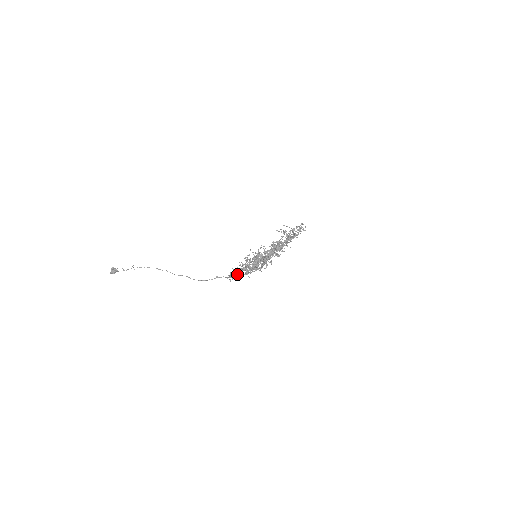
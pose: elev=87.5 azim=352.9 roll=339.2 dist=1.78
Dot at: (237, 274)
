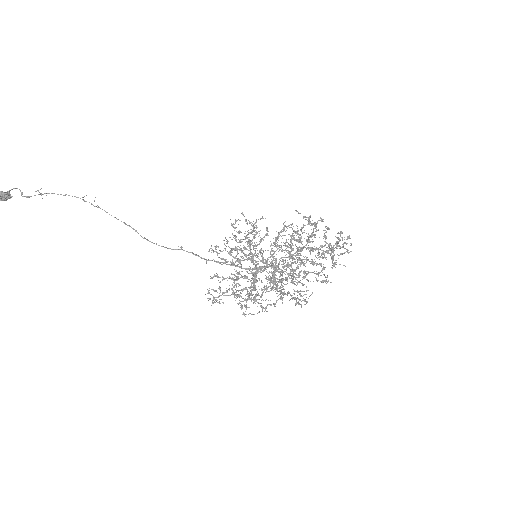
Dot at: occluded
